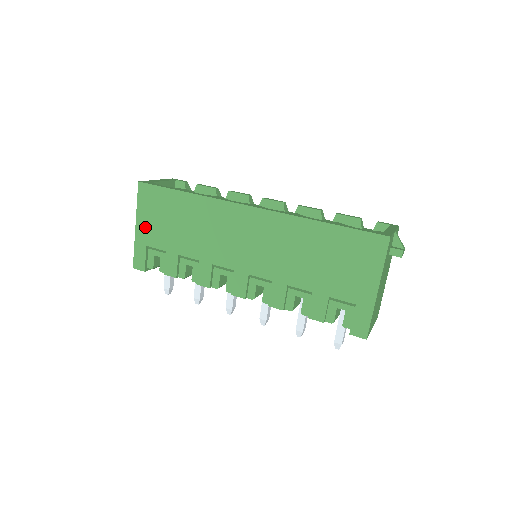
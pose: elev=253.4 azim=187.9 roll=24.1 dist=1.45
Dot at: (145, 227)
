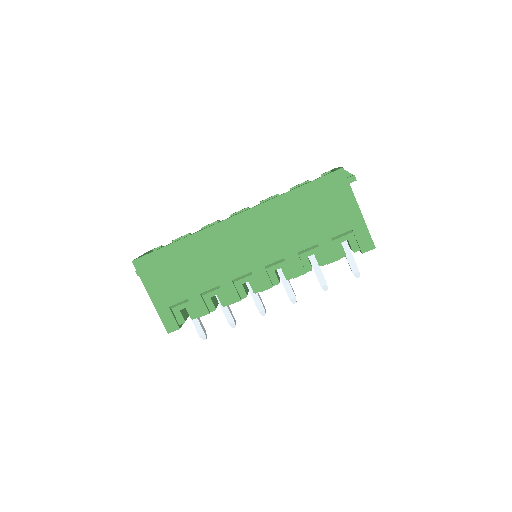
Dot at: (159, 293)
